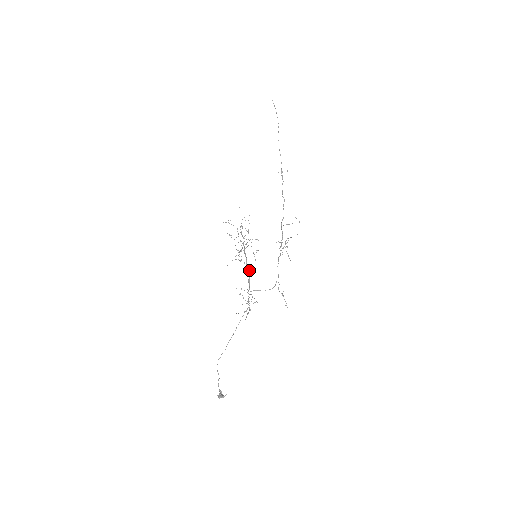
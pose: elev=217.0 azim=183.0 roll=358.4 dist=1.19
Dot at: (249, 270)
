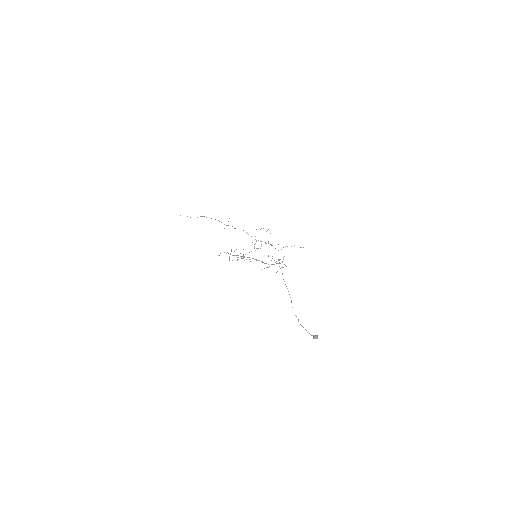
Dot at: occluded
